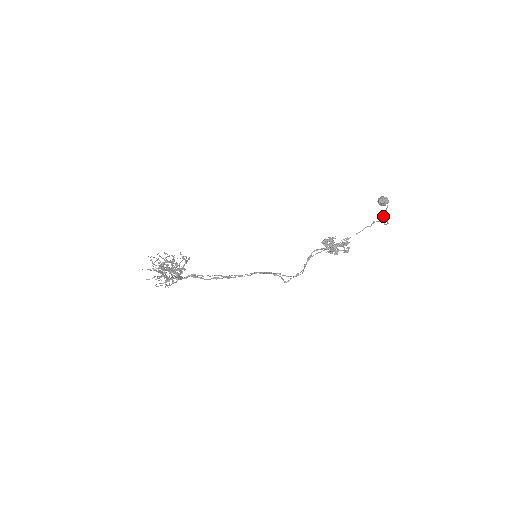
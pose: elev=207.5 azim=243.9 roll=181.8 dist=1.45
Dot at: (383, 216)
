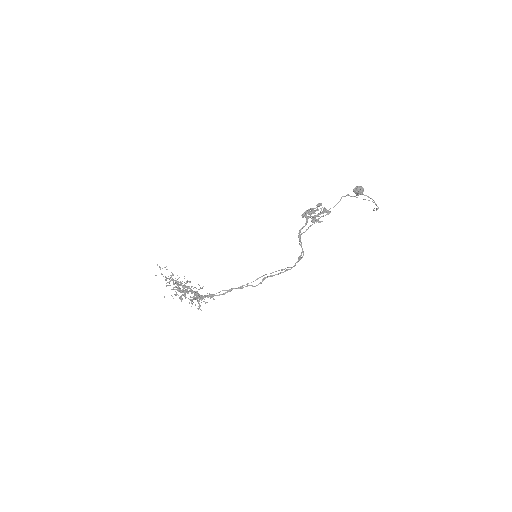
Dot at: (376, 210)
